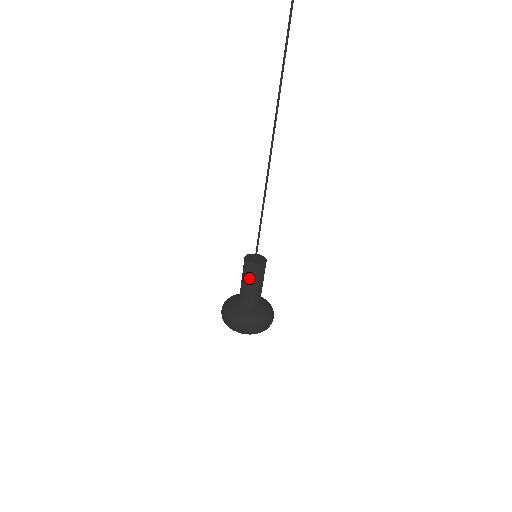
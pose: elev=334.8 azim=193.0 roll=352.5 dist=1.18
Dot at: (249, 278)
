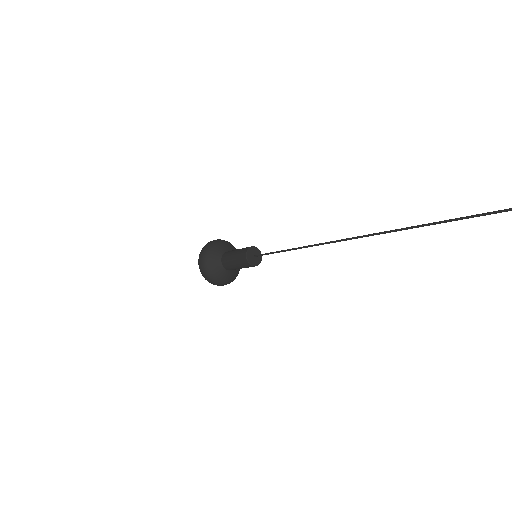
Dot at: (237, 260)
